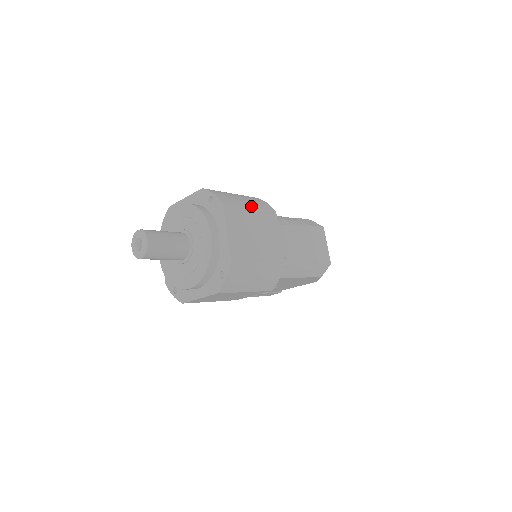
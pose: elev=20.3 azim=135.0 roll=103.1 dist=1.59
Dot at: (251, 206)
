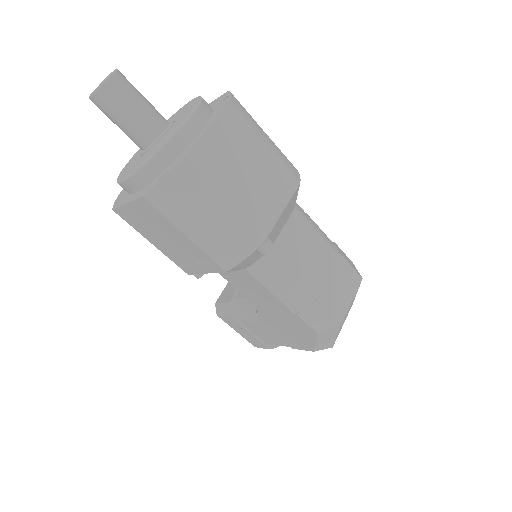
Dot at: (270, 145)
